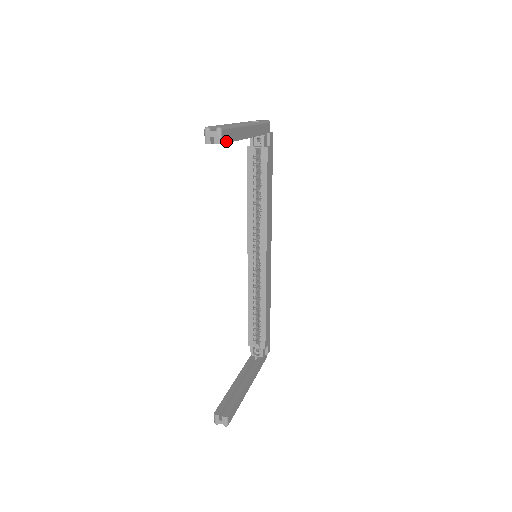
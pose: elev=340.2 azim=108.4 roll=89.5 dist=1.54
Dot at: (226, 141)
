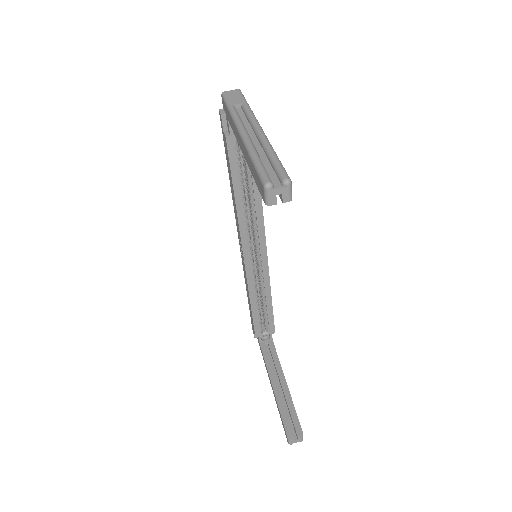
Dot at: occluded
